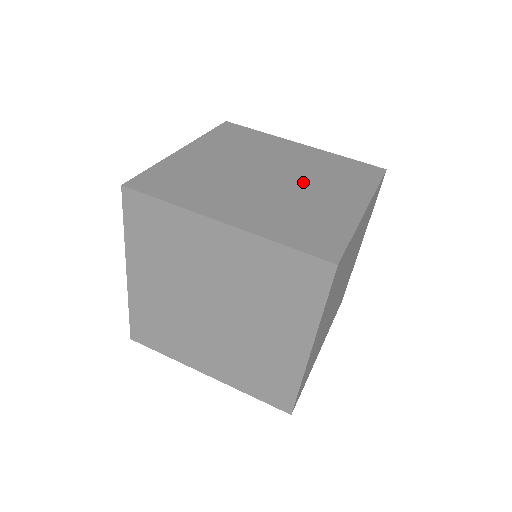
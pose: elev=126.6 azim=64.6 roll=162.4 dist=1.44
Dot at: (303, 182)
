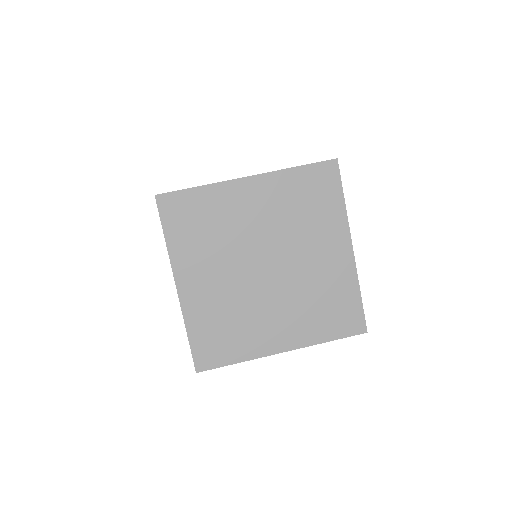
Dot at: occluded
